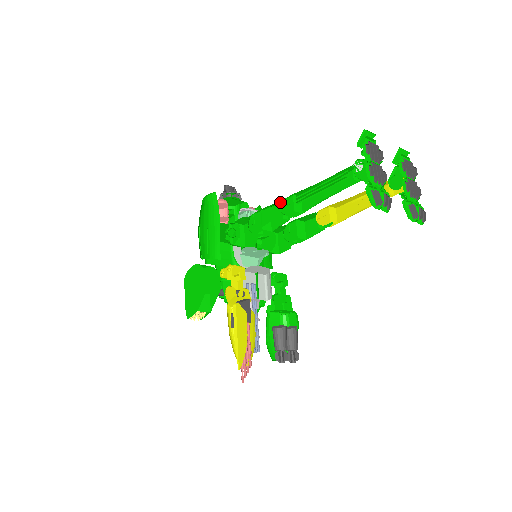
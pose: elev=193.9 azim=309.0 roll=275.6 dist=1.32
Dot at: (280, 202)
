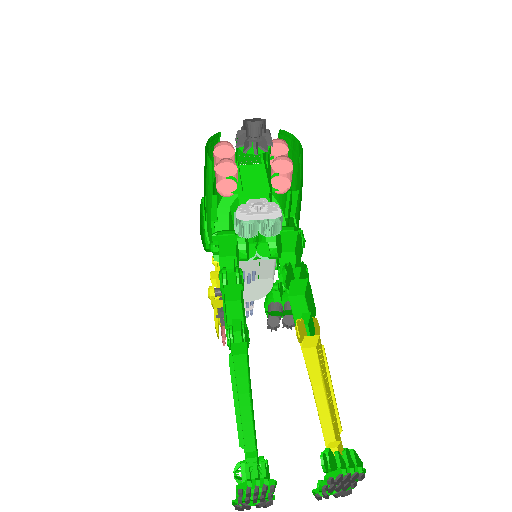
Dot at: occluded
